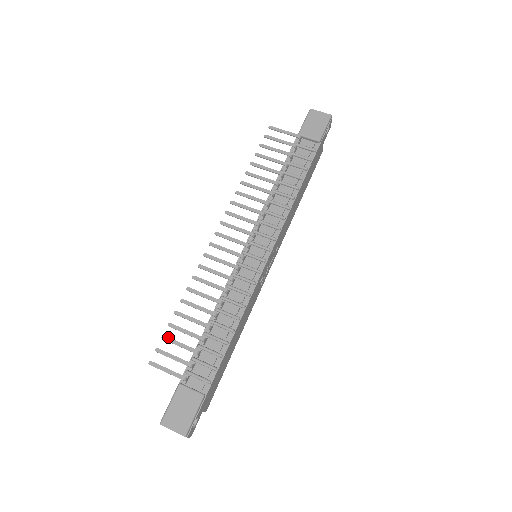
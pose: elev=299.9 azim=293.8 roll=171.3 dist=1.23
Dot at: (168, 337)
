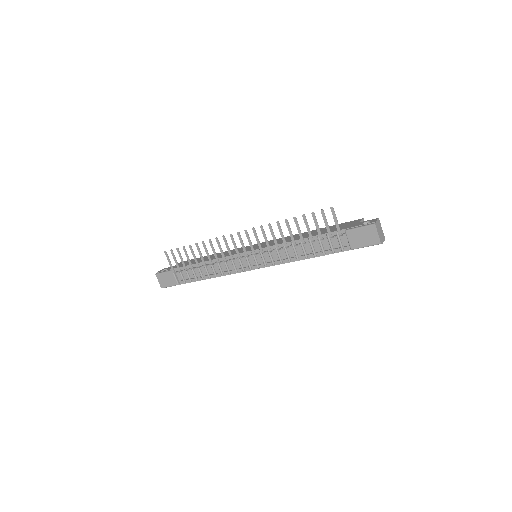
Dot at: (179, 251)
